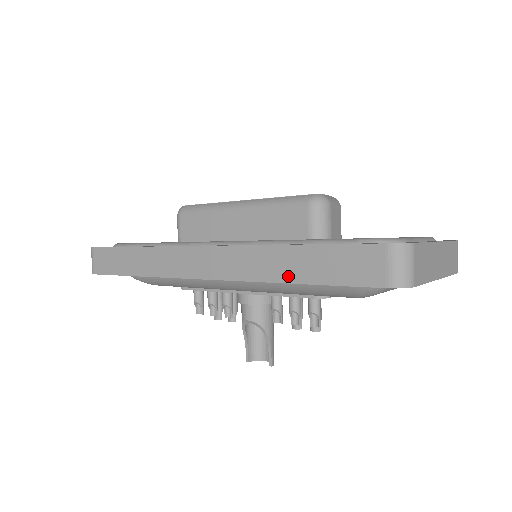
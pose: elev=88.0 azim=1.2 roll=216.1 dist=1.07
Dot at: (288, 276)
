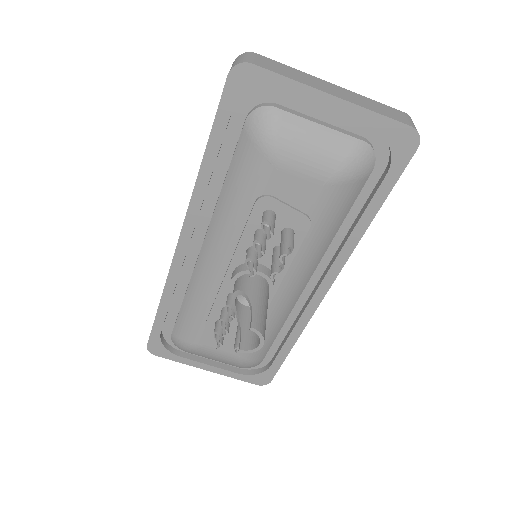
Dot at: (202, 161)
